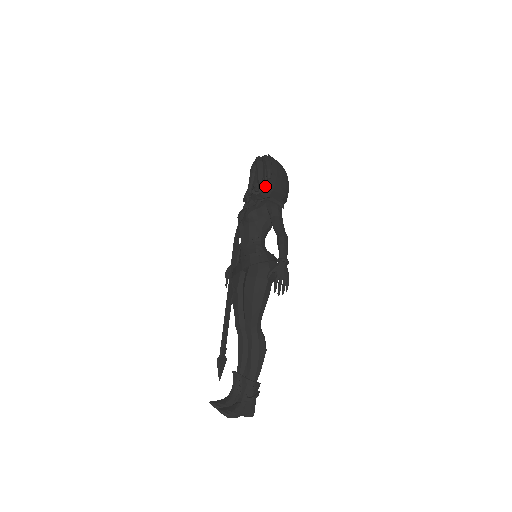
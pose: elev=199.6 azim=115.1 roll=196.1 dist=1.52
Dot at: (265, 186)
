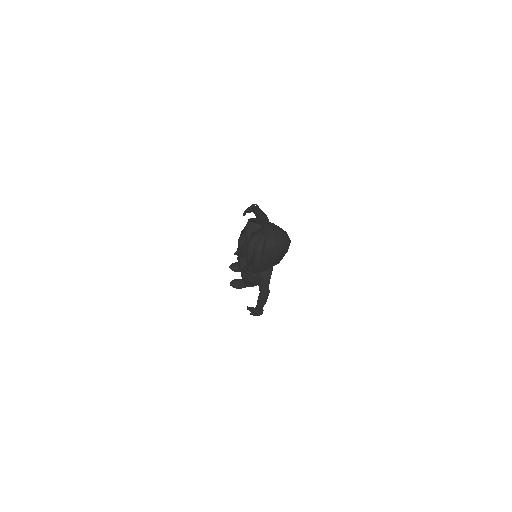
Dot at: (251, 271)
